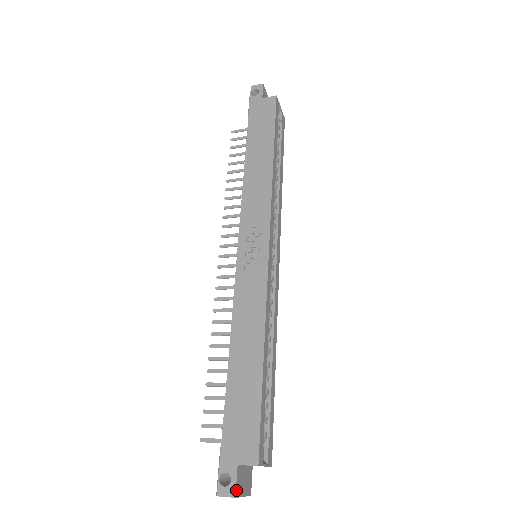
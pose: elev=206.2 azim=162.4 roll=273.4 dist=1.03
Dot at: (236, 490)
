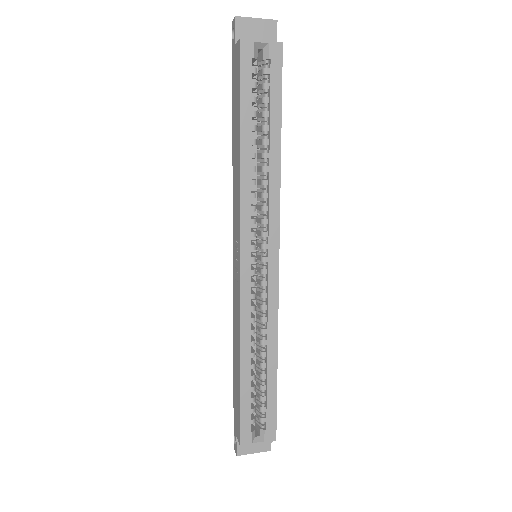
Dot at: (237, 451)
